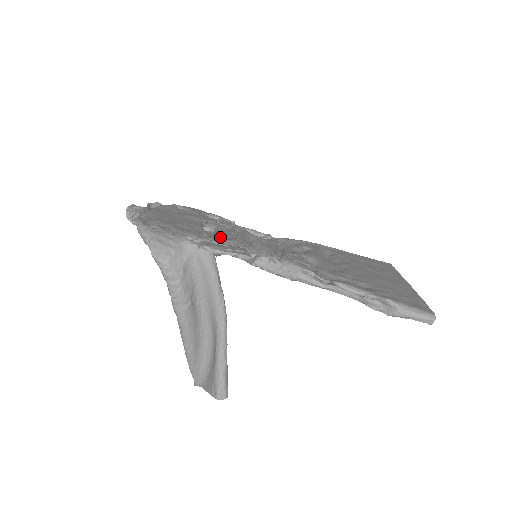
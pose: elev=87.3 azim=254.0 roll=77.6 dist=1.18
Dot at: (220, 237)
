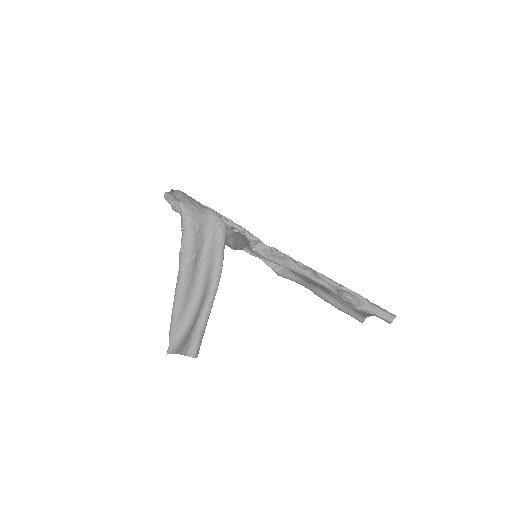
Dot at: occluded
